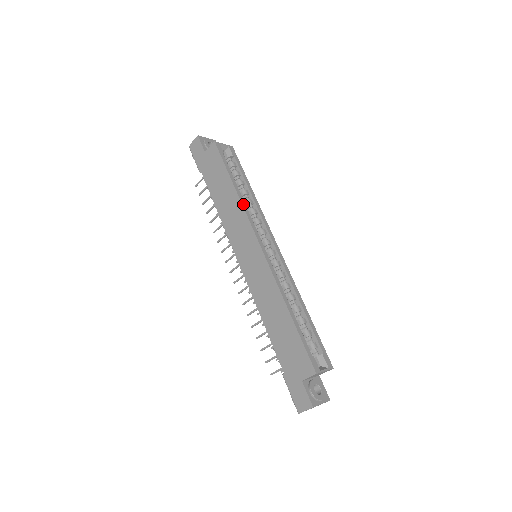
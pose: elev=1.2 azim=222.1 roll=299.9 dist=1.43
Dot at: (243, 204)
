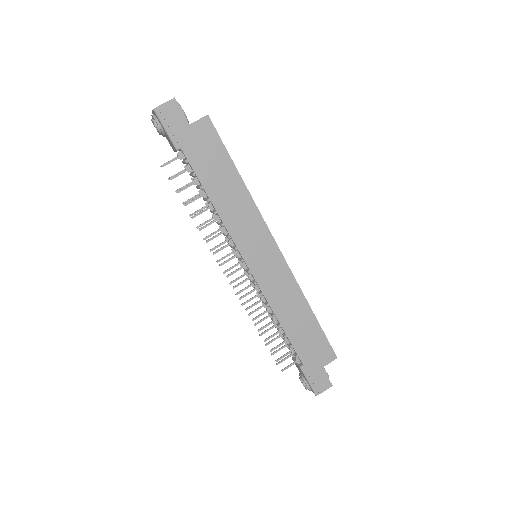
Dot at: (253, 201)
